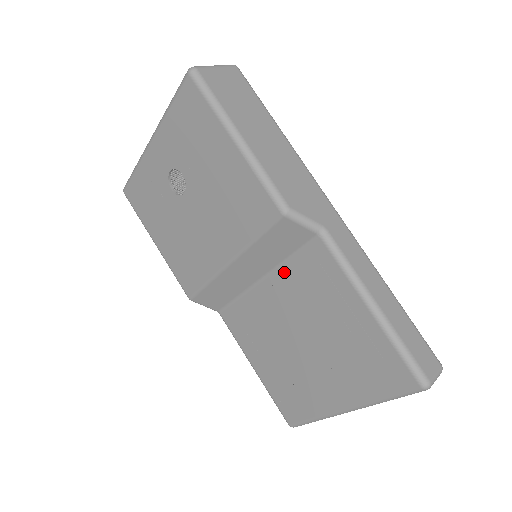
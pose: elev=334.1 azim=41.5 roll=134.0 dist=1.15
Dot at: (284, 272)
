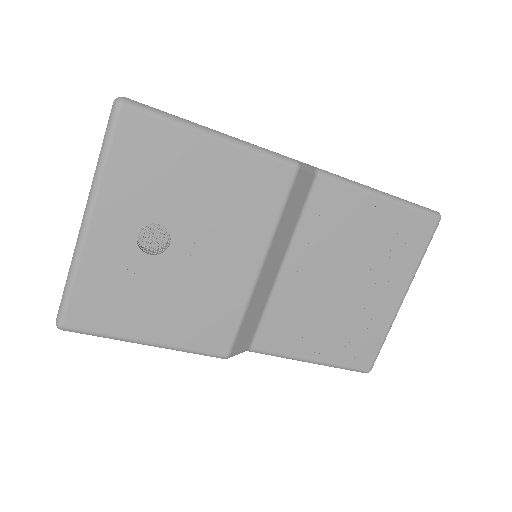
Dot at: (300, 236)
